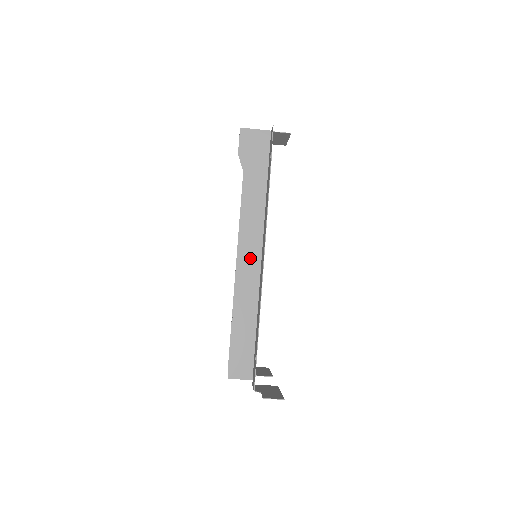
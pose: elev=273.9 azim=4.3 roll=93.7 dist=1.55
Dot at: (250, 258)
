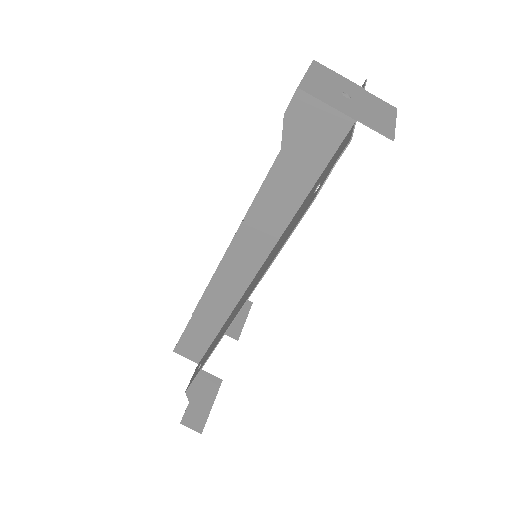
Dot at: (236, 275)
